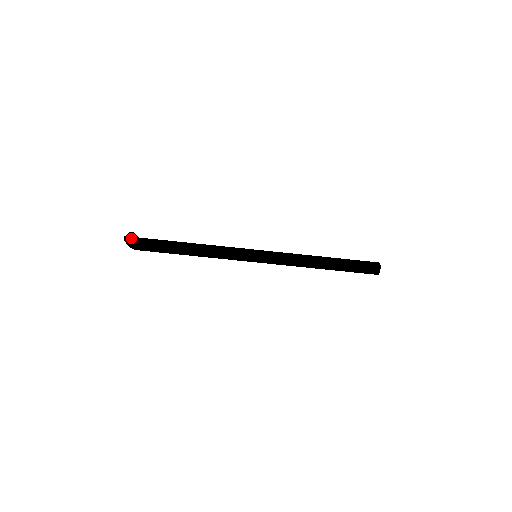
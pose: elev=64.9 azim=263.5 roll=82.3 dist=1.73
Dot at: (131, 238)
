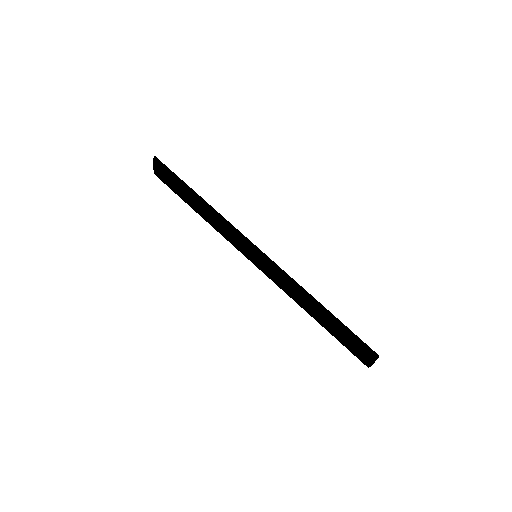
Dot at: occluded
